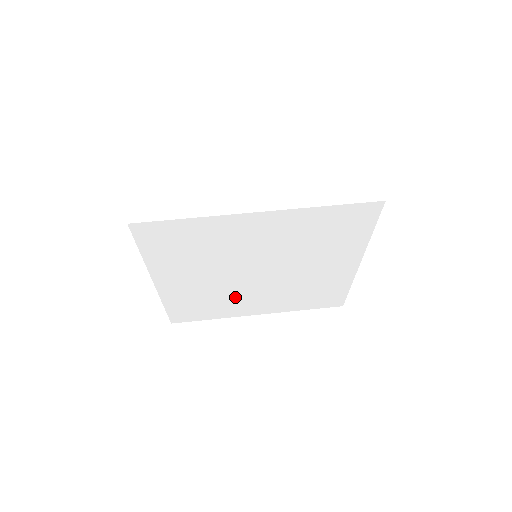
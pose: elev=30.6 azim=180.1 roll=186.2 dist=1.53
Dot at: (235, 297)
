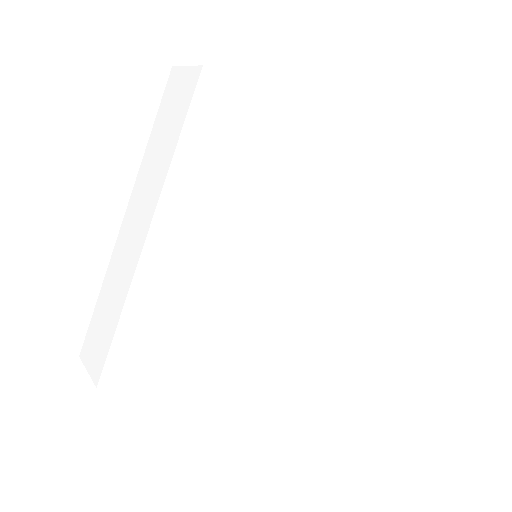
Dot at: (223, 321)
